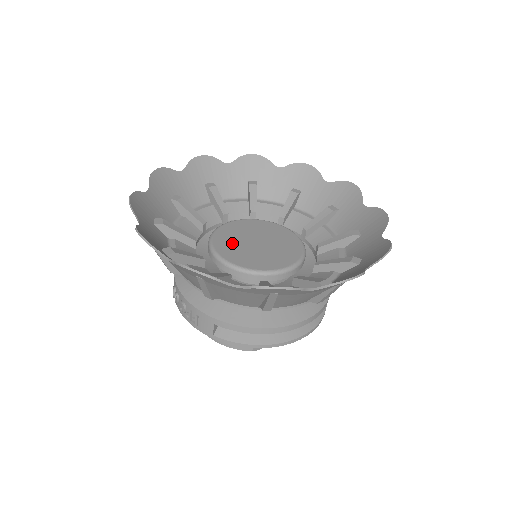
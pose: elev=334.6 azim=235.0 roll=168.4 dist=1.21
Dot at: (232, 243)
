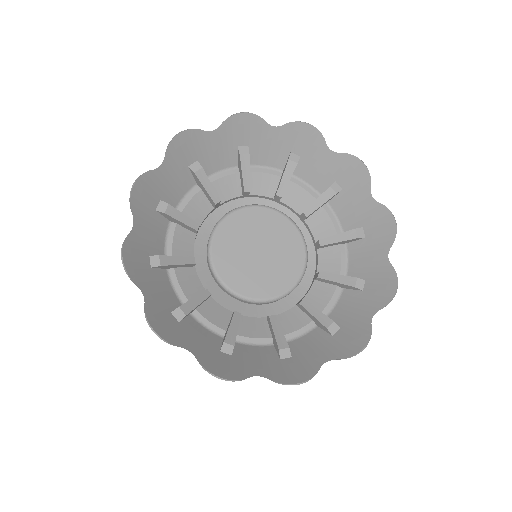
Dot at: (241, 271)
